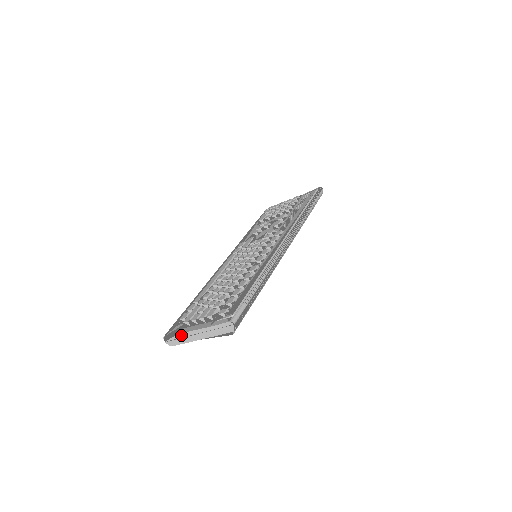
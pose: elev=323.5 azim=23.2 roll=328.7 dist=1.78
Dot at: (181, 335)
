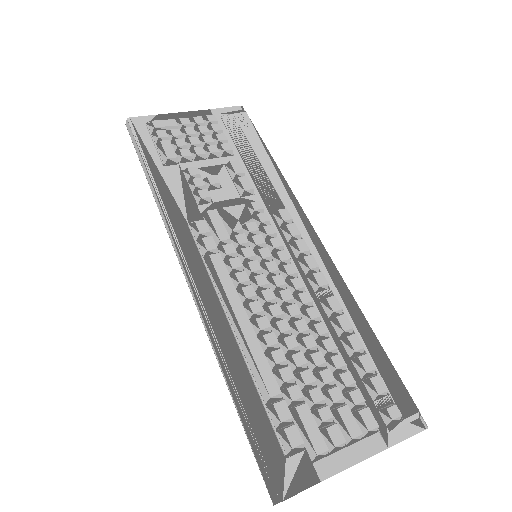
Dot at: occluded
